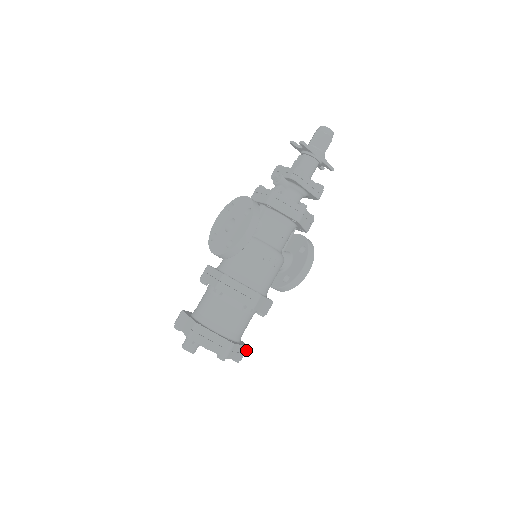
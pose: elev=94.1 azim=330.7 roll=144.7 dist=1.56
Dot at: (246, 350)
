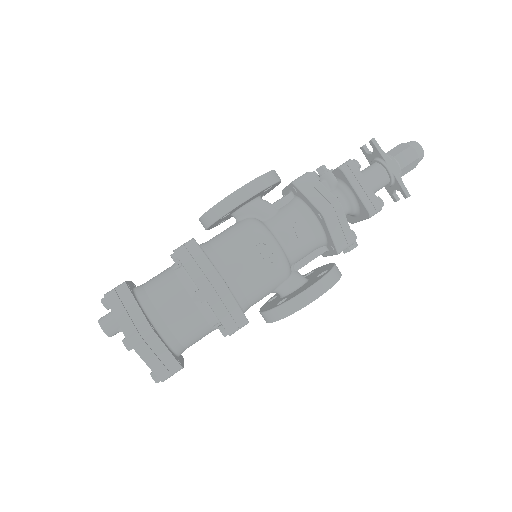
Dot at: (176, 370)
